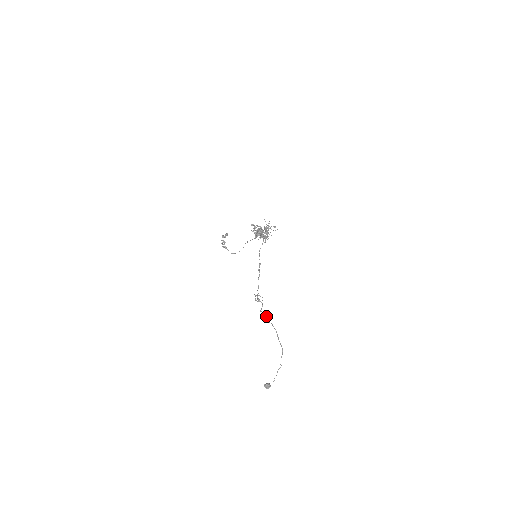
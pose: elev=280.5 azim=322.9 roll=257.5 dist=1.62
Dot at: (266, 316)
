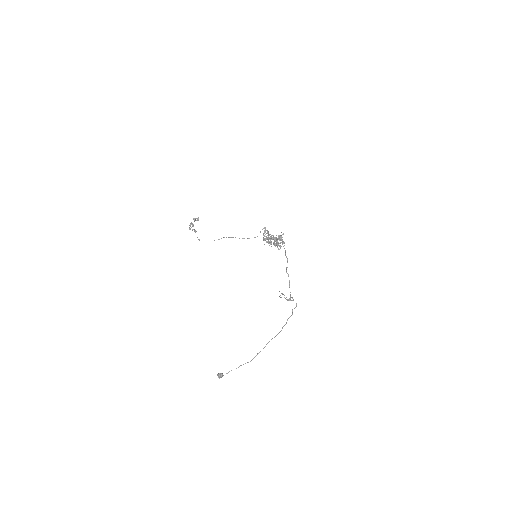
Dot at: occluded
